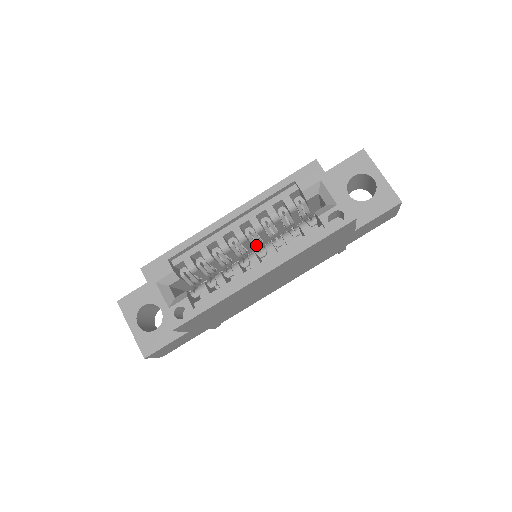
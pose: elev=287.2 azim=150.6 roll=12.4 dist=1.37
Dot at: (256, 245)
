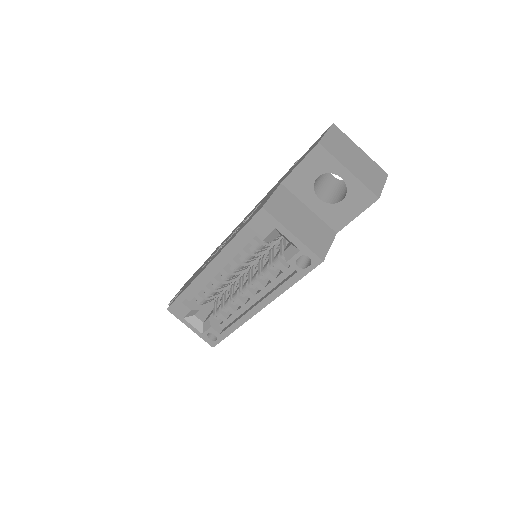
Dot at: occluded
